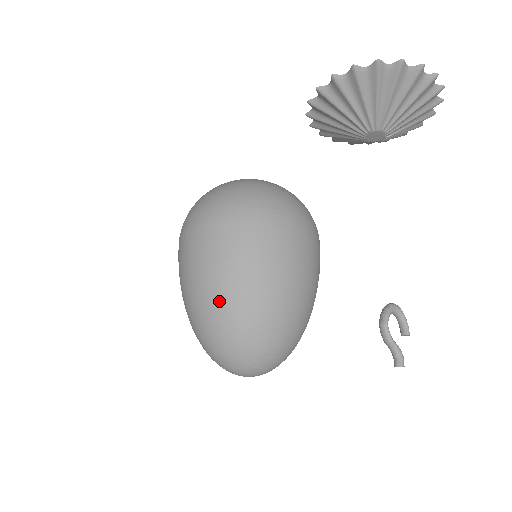
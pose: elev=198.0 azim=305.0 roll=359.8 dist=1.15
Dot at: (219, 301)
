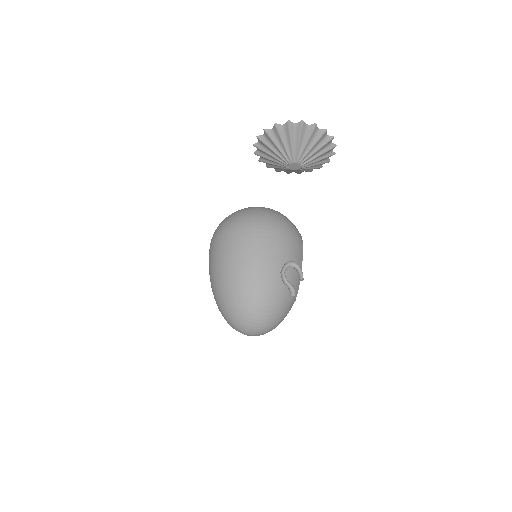
Dot at: (223, 282)
